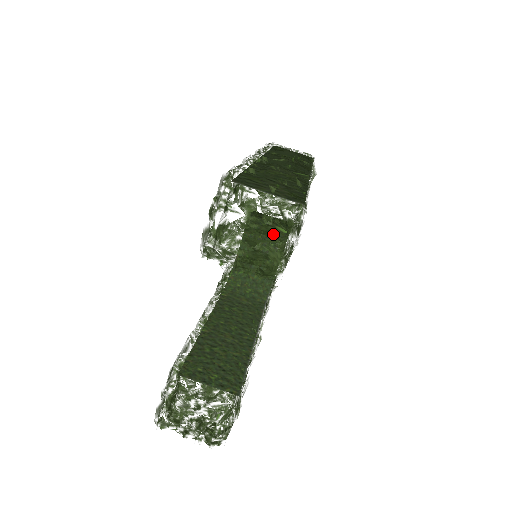
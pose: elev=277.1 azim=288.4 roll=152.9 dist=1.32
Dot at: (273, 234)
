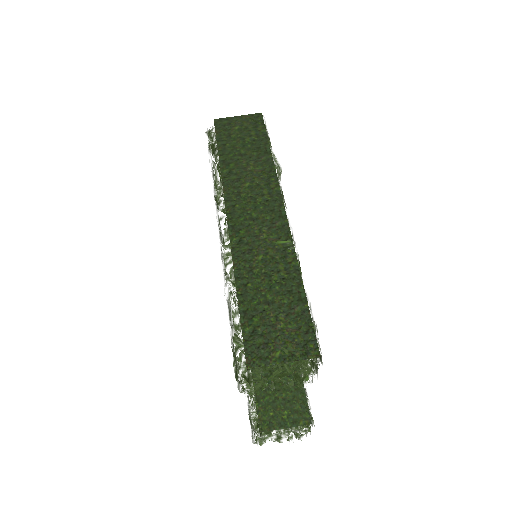
Dot at: occluded
